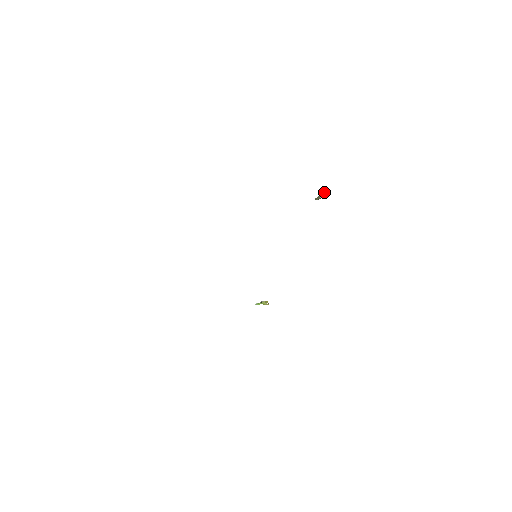
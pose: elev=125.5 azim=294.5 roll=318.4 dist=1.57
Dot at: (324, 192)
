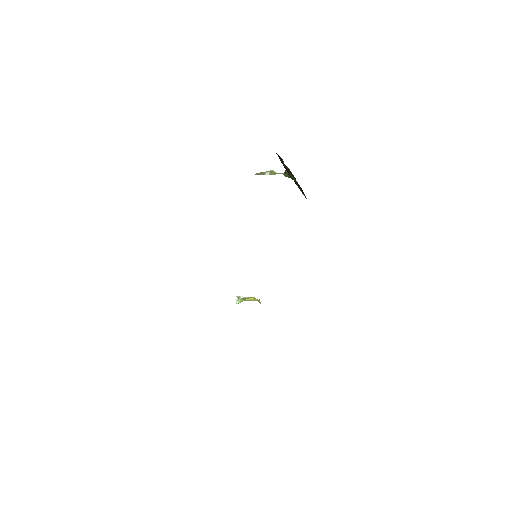
Dot at: (287, 173)
